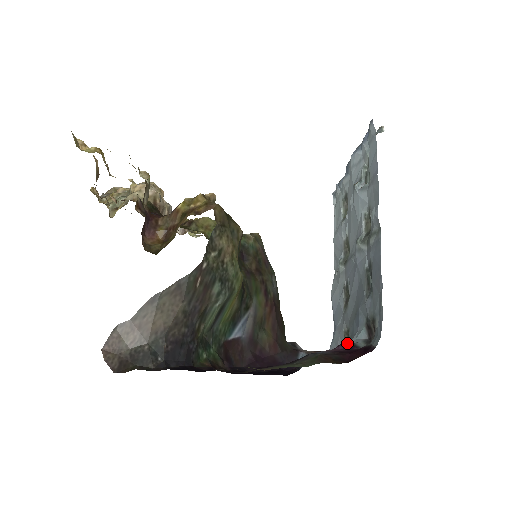
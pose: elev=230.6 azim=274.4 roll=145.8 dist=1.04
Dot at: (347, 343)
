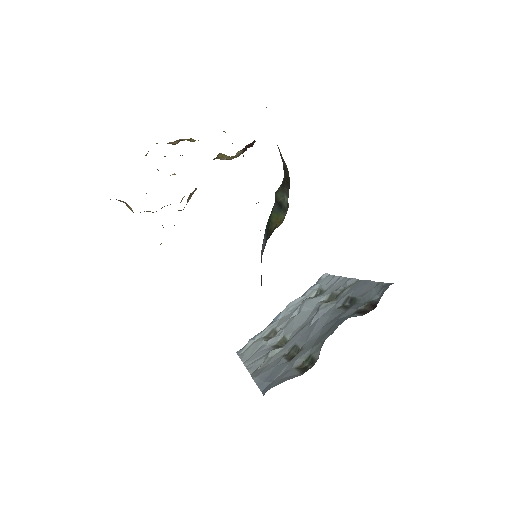
Dot at: occluded
